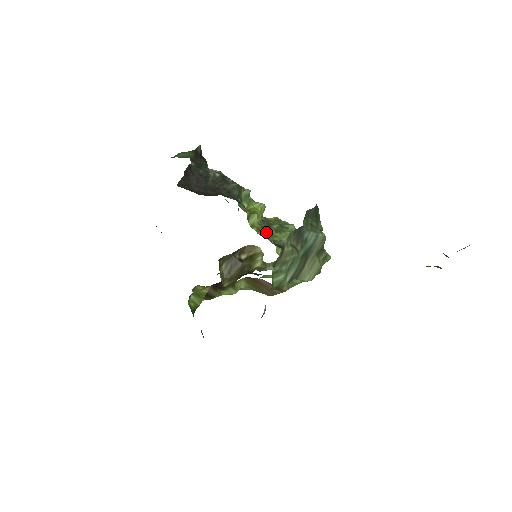
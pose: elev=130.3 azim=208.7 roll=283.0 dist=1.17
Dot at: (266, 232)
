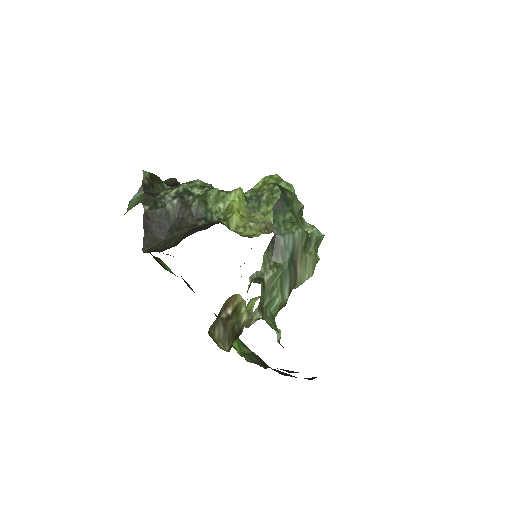
Dot at: (256, 217)
